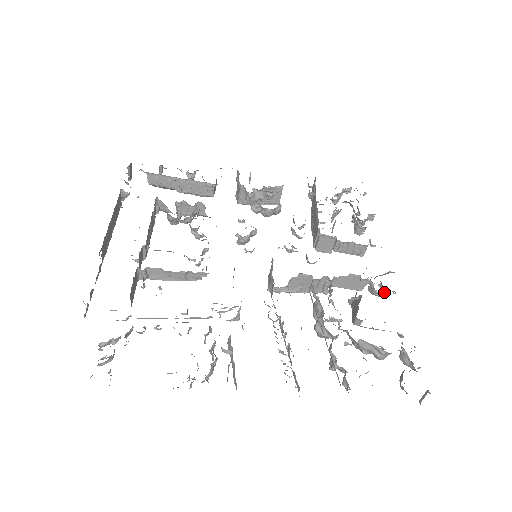
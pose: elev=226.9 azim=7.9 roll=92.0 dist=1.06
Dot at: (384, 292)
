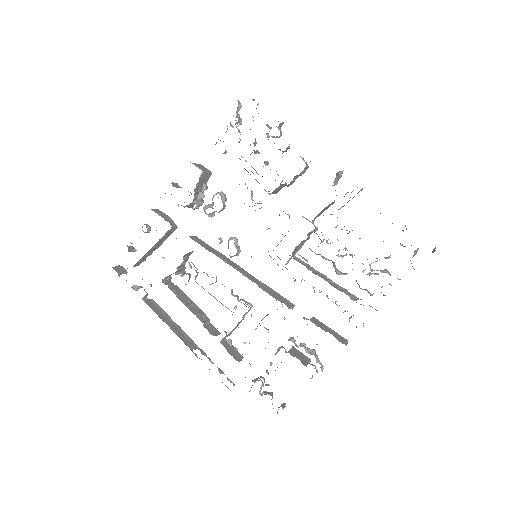
Dot at: occluded
